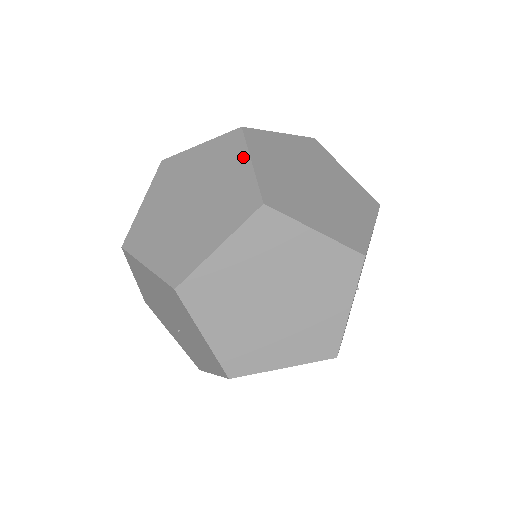
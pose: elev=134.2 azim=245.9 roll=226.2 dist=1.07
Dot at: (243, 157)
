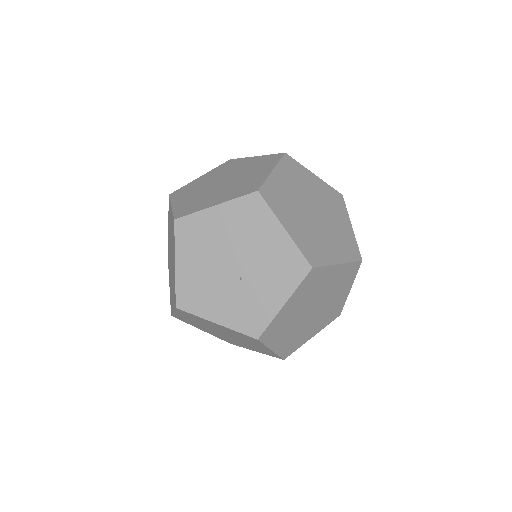
Dot at: (247, 159)
